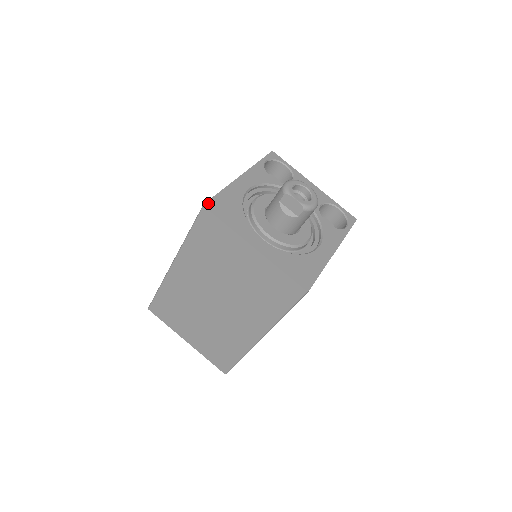
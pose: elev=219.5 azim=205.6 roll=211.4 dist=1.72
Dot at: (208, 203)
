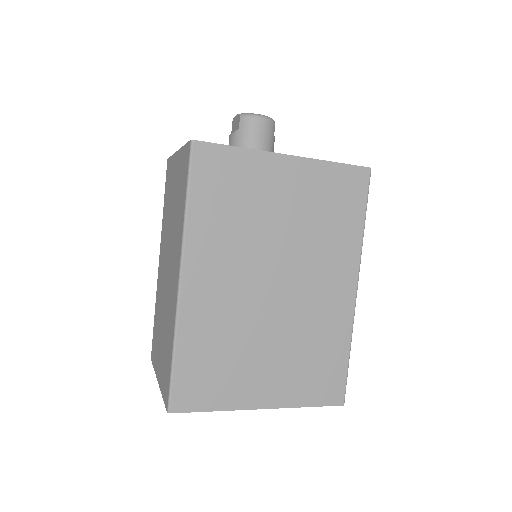
Dot at: occluded
